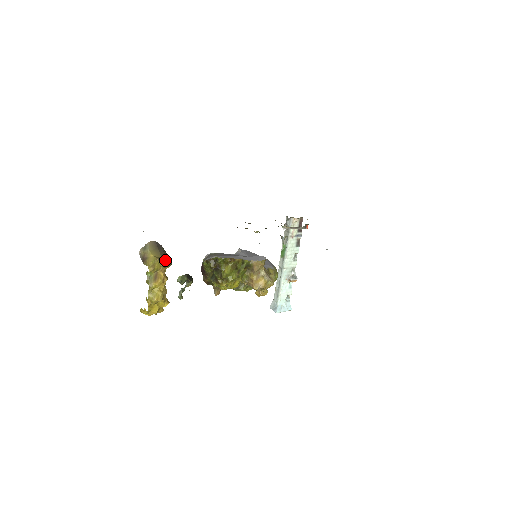
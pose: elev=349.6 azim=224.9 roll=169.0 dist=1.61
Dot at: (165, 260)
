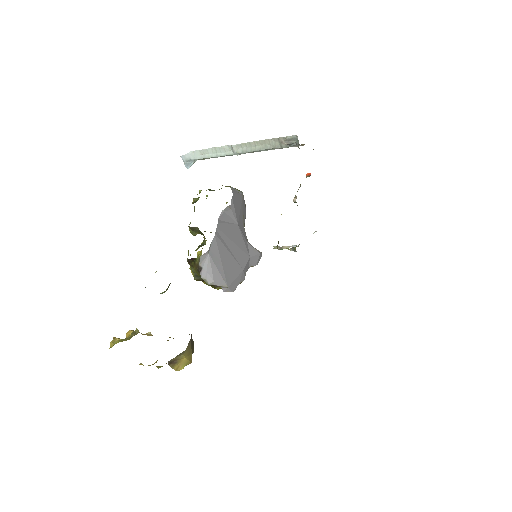
Dot at: (193, 349)
